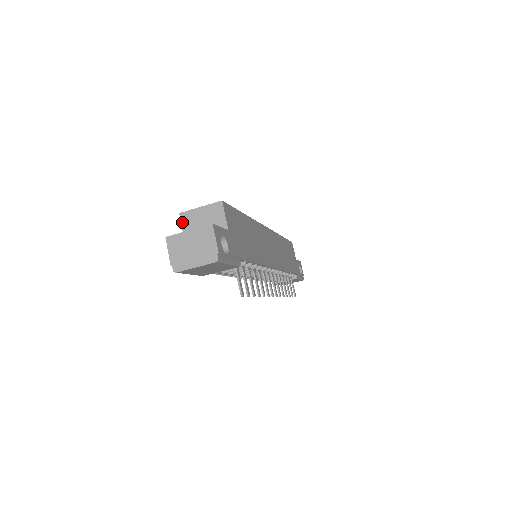
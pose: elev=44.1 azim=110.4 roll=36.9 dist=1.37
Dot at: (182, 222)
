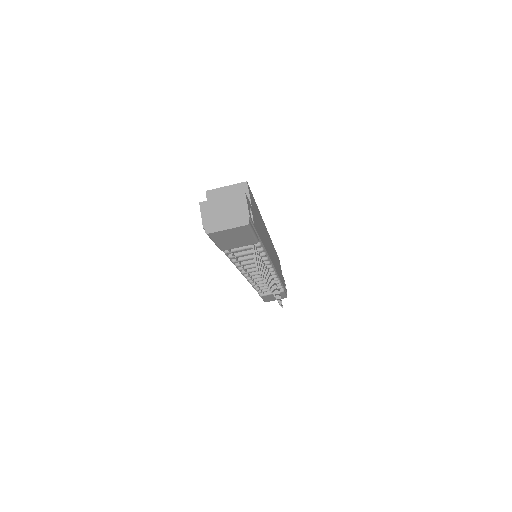
Dot at: (208, 199)
